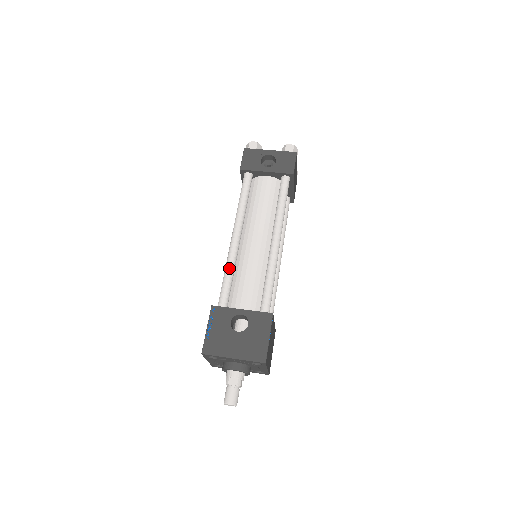
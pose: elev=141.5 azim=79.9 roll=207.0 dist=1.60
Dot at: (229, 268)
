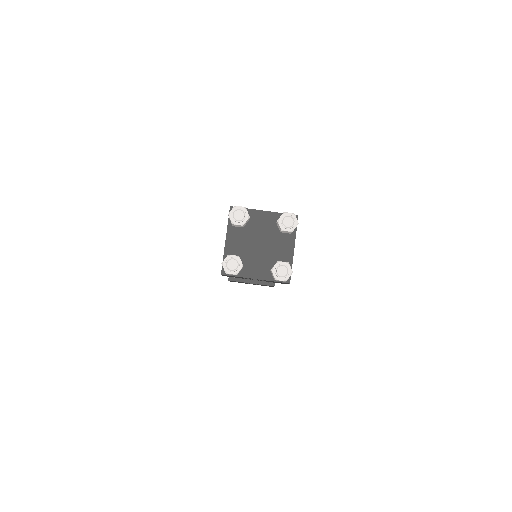
Dot at: occluded
